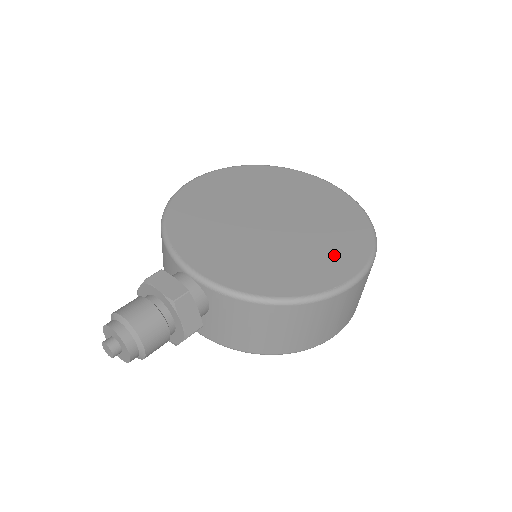
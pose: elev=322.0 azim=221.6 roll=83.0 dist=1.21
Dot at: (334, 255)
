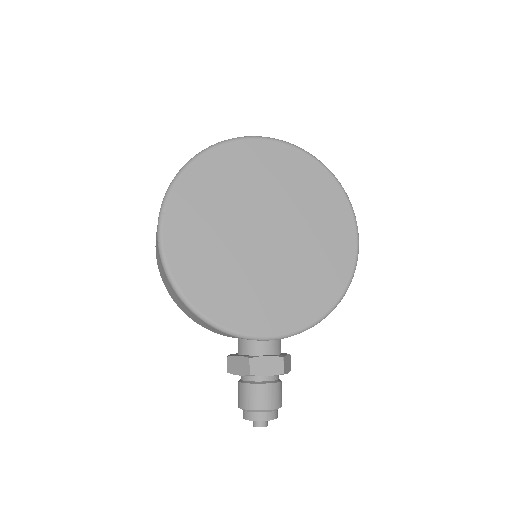
Dot at: (332, 233)
